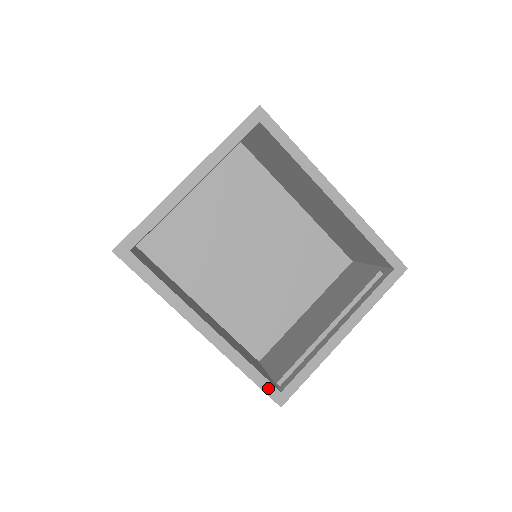
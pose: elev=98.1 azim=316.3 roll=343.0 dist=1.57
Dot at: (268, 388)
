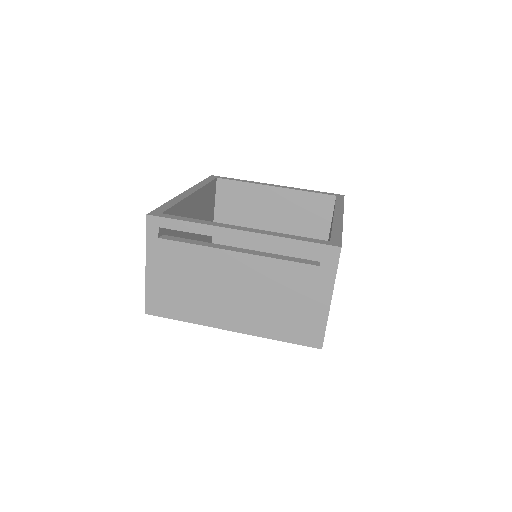
Dot at: (161, 209)
